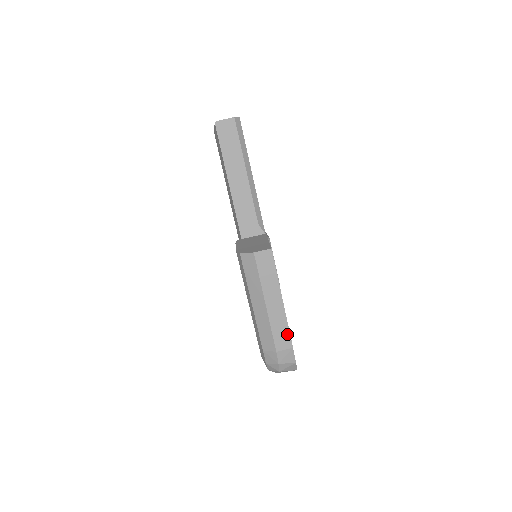
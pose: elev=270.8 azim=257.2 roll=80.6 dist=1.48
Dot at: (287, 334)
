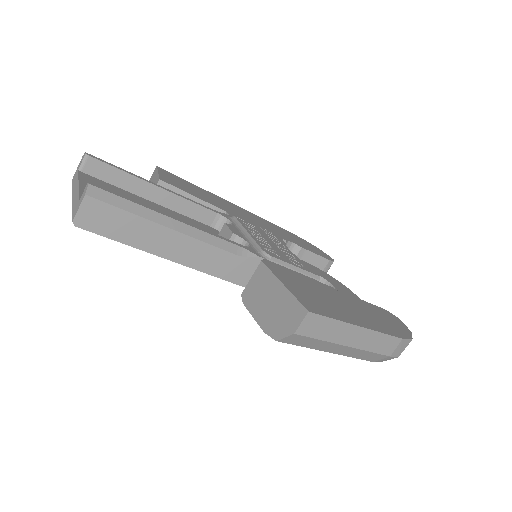
Dot at: (388, 338)
